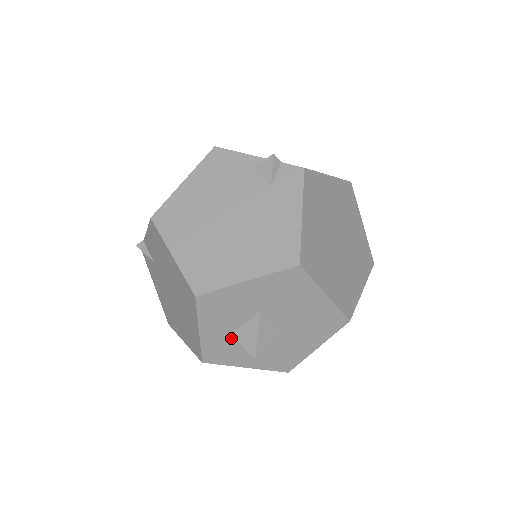
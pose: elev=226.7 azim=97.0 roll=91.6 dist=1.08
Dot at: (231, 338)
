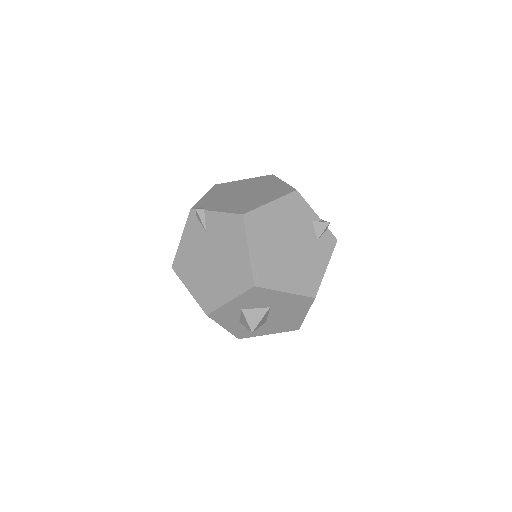
Dot at: (239, 311)
